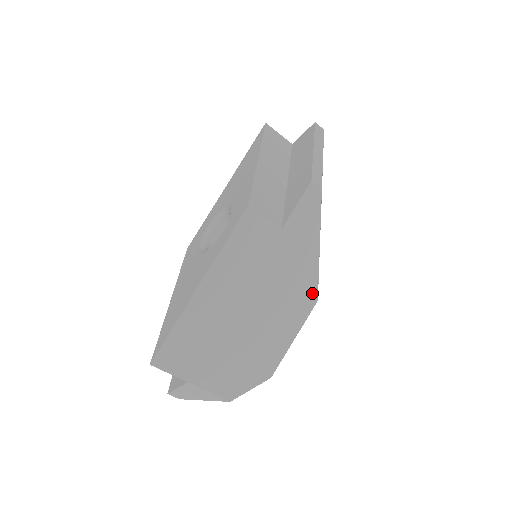
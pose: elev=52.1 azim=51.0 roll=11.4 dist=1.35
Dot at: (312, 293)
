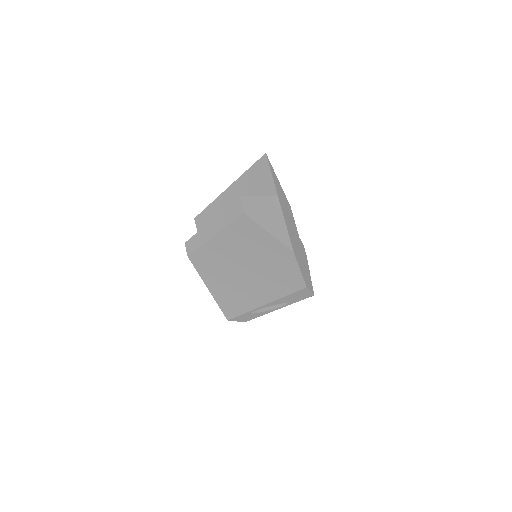
Dot at: occluded
